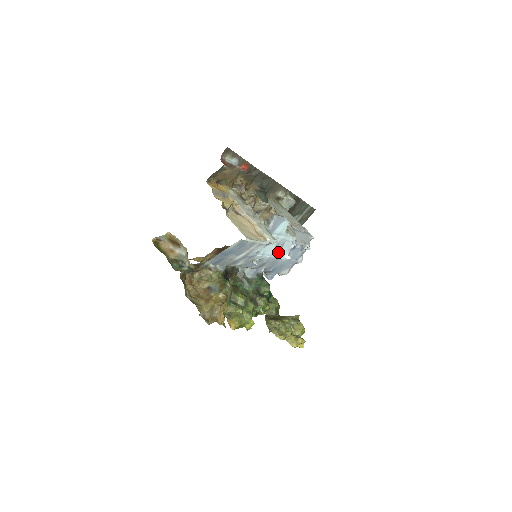
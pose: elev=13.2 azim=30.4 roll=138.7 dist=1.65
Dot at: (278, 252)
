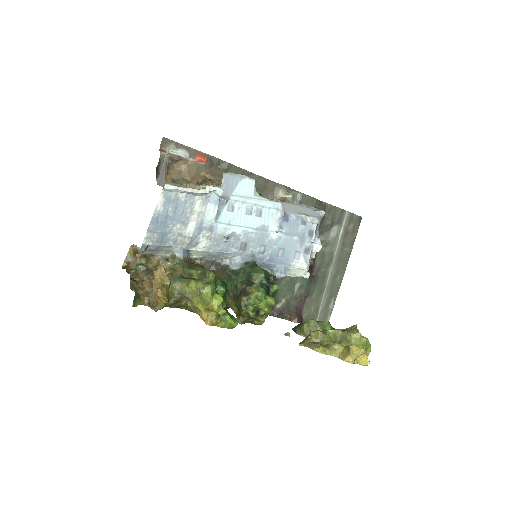
Dot at: (257, 223)
